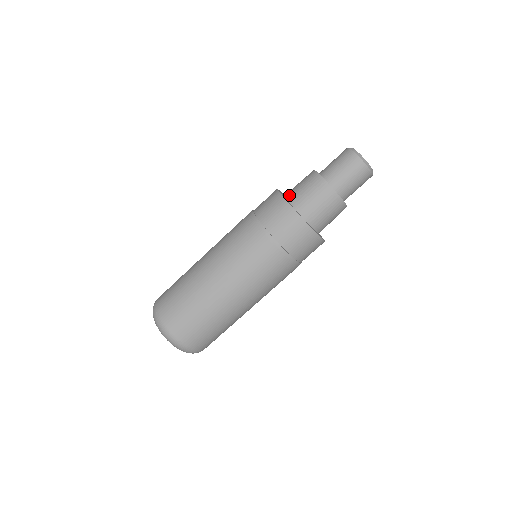
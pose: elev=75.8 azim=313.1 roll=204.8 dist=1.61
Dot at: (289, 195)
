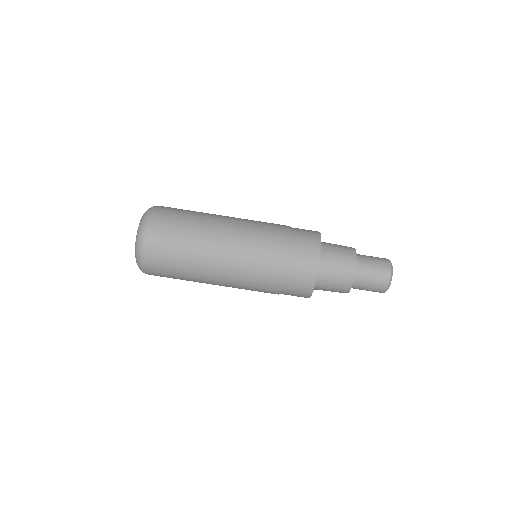
Dot at: (324, 253)
